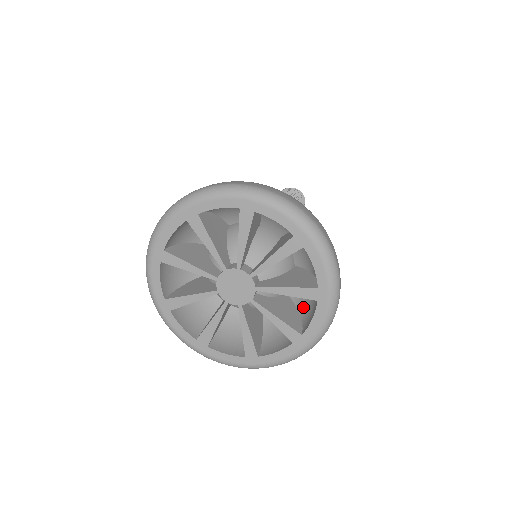
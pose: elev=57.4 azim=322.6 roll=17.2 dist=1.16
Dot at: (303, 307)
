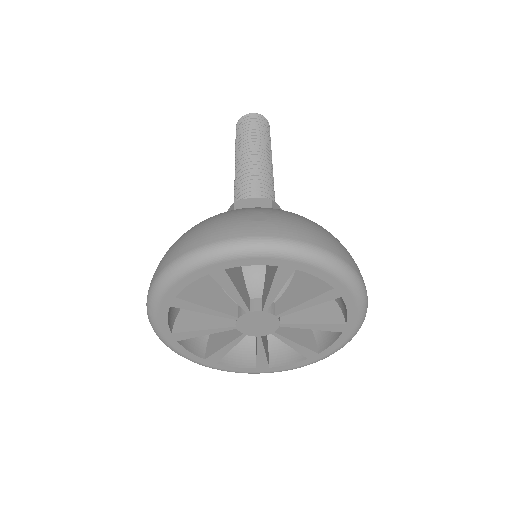
Dot at: occluded
